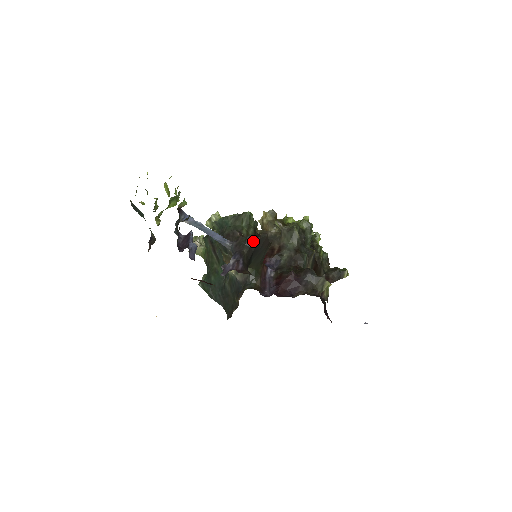
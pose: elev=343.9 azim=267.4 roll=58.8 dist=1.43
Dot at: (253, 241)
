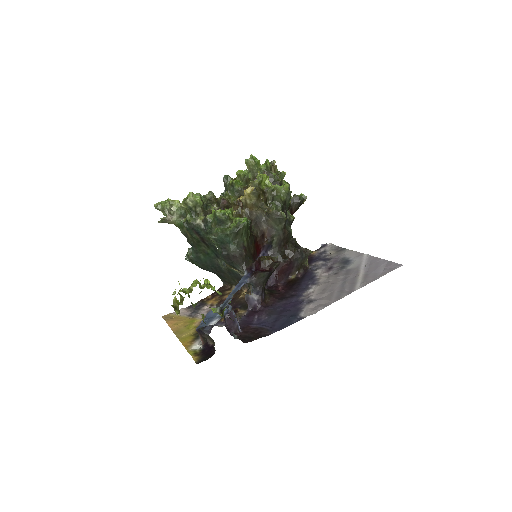
Dot at: (270, 275)
